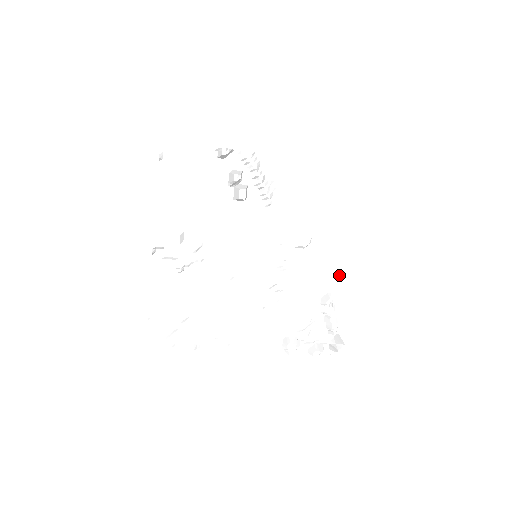
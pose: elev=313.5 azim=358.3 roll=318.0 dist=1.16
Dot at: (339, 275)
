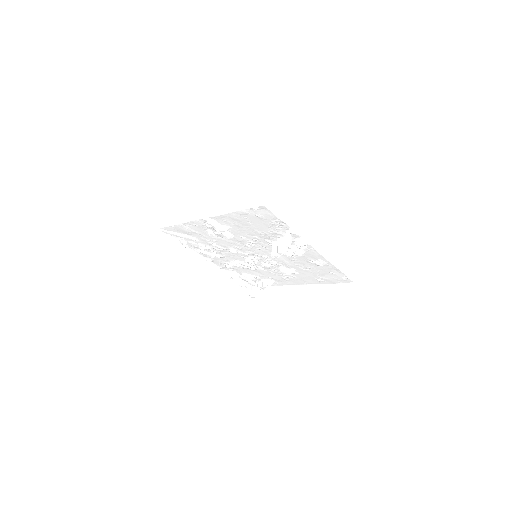
Dot at: (287, 282)
